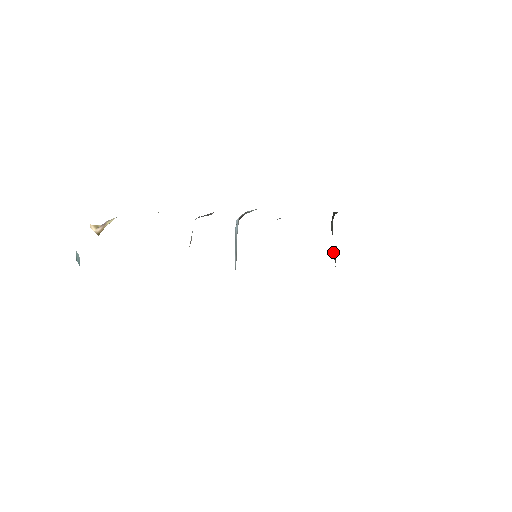
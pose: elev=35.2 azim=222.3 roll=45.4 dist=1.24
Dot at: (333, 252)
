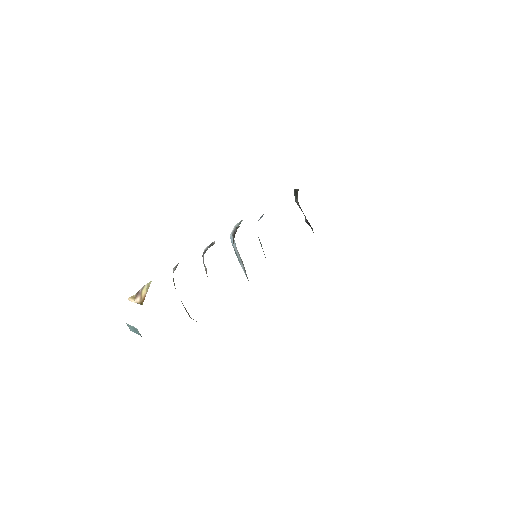
Dot at: (306, 221)
